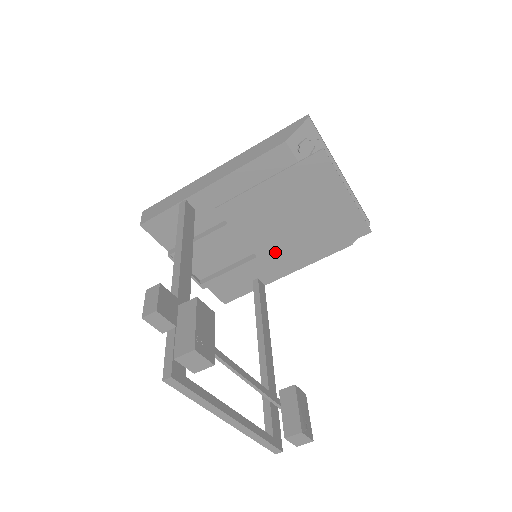
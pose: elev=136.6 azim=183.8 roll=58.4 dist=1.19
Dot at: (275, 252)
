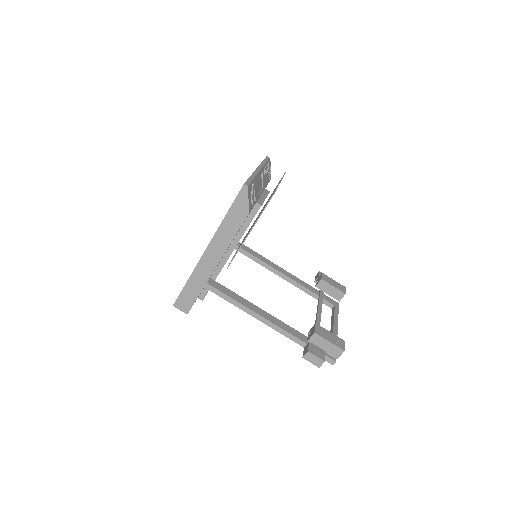
Dot at: occluded
